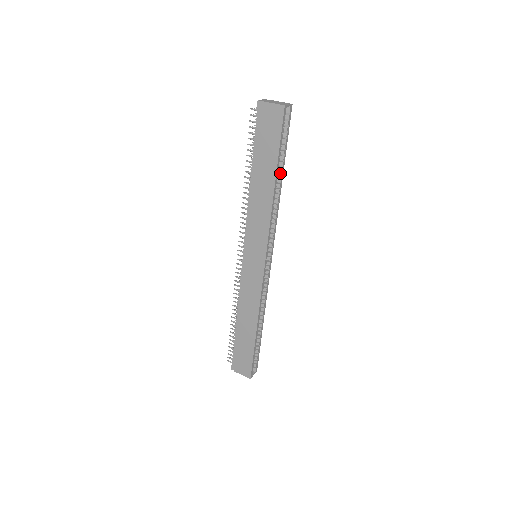
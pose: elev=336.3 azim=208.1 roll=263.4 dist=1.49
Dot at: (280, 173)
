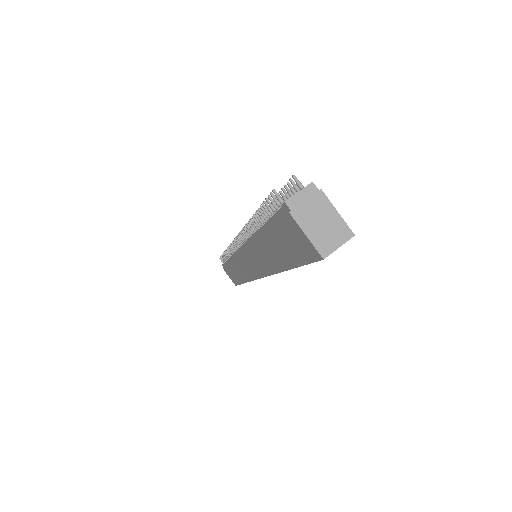
Dot at: occluded
